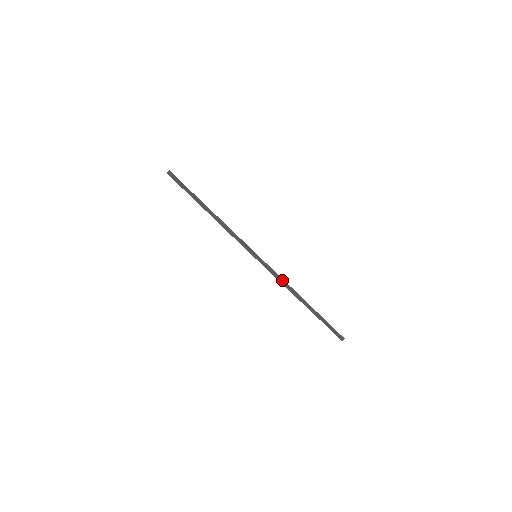
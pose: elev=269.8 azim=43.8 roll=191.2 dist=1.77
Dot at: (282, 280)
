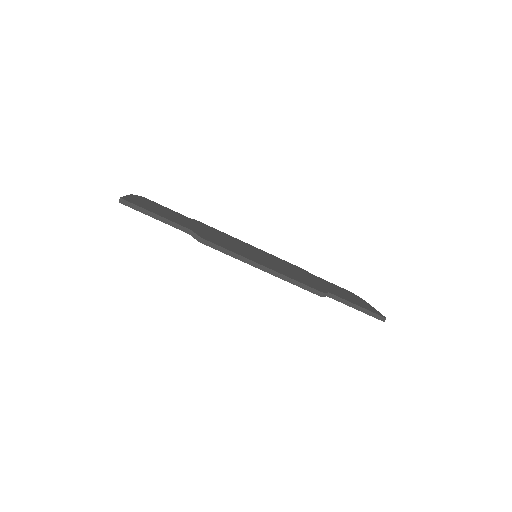
Dot at: (291, 280)
